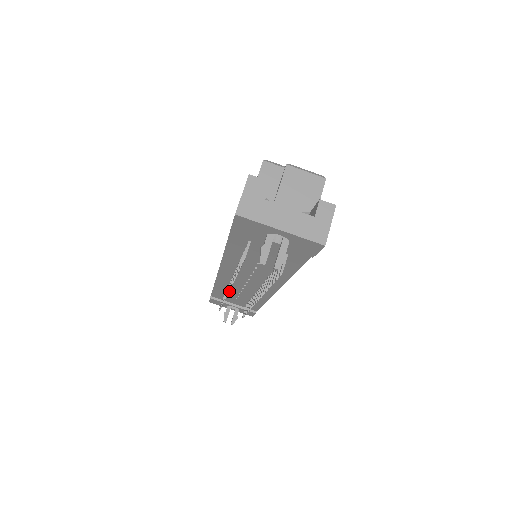
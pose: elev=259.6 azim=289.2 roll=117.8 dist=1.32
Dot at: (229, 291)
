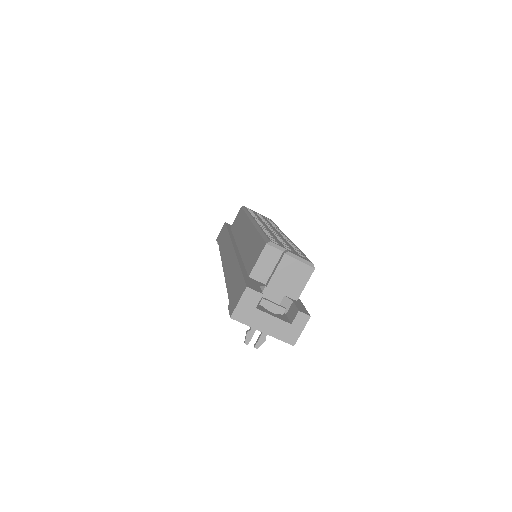
Dot at: occluded
